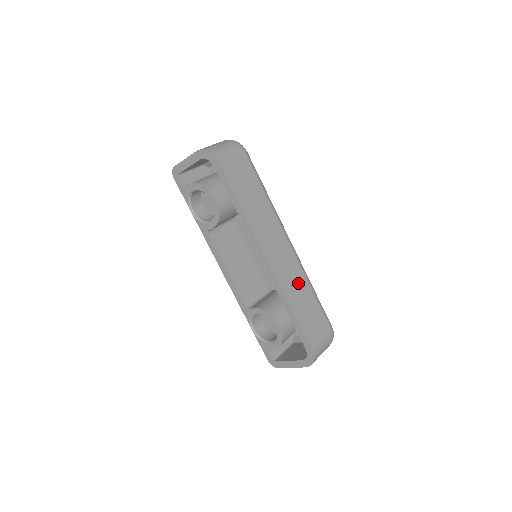
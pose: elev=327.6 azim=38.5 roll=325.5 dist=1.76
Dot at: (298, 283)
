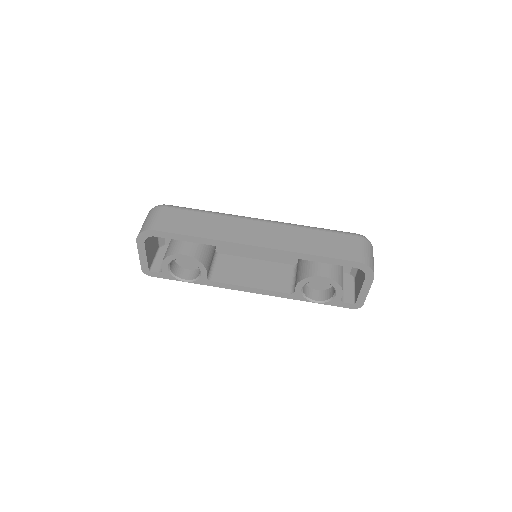
Dot at: (296, 236)
